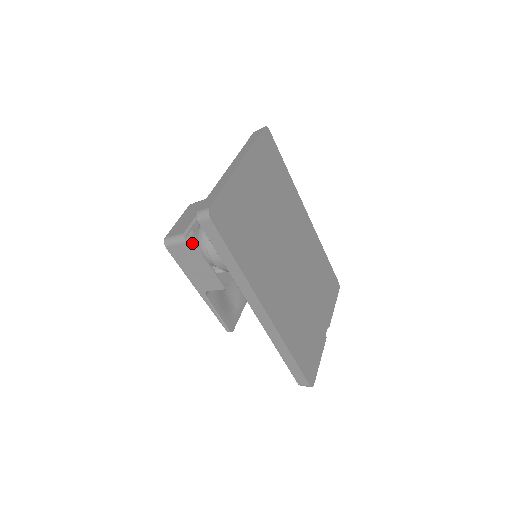
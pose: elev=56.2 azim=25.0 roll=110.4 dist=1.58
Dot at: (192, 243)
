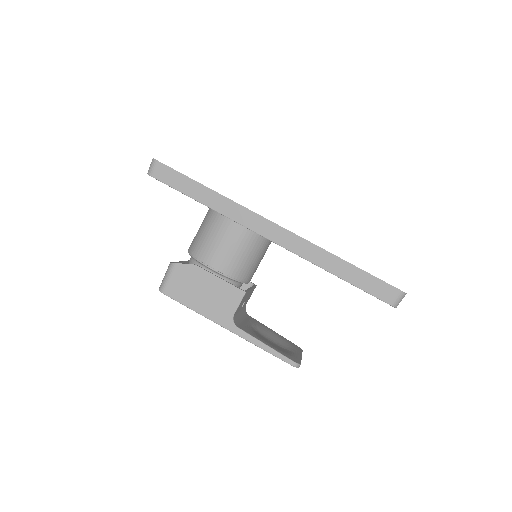
Dot at: occluded
